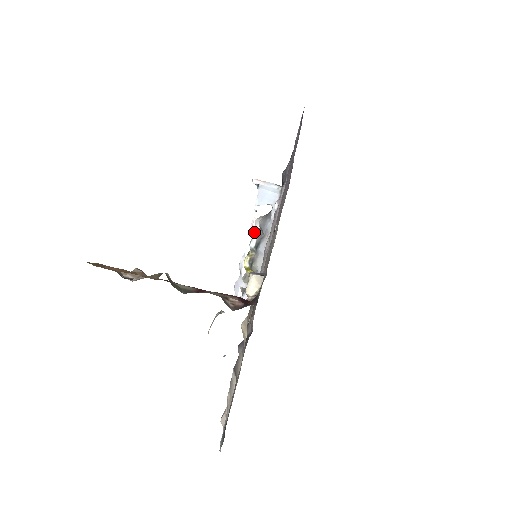
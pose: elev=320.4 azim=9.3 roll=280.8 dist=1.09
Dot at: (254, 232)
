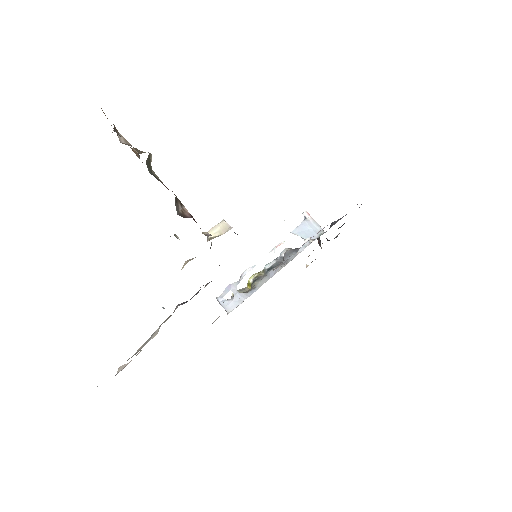
Dot at: (277, 257)
